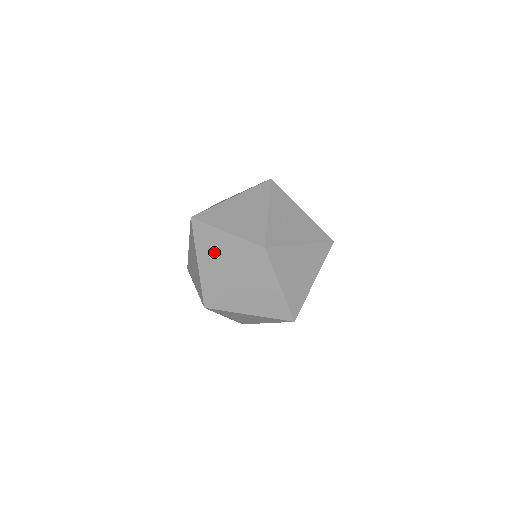
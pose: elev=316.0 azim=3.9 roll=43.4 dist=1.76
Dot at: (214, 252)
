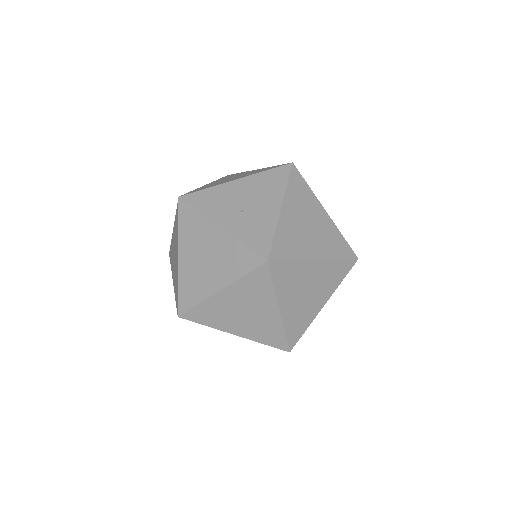
Dot at: (235, 314)
